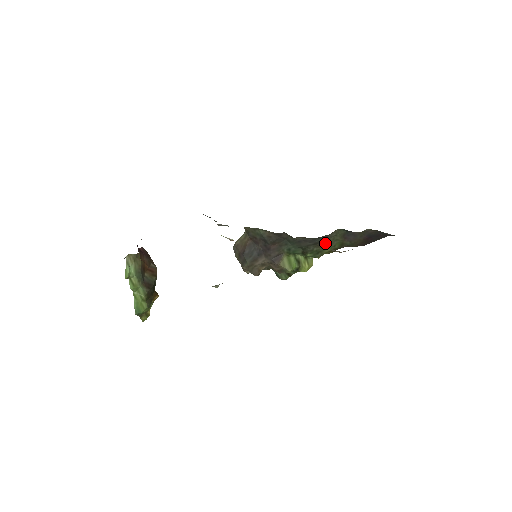
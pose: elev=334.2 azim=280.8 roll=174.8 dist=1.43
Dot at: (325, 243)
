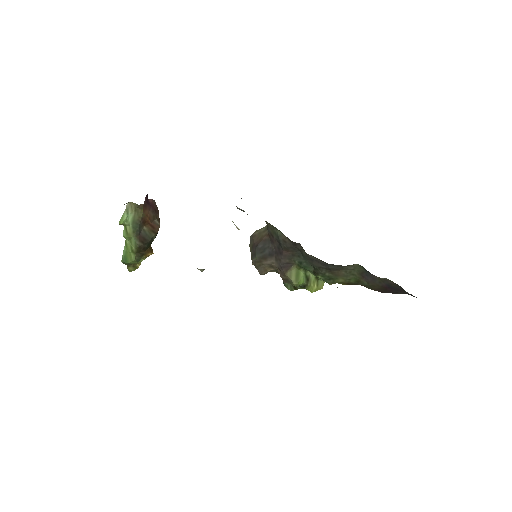
Dot at: (340, 272)
